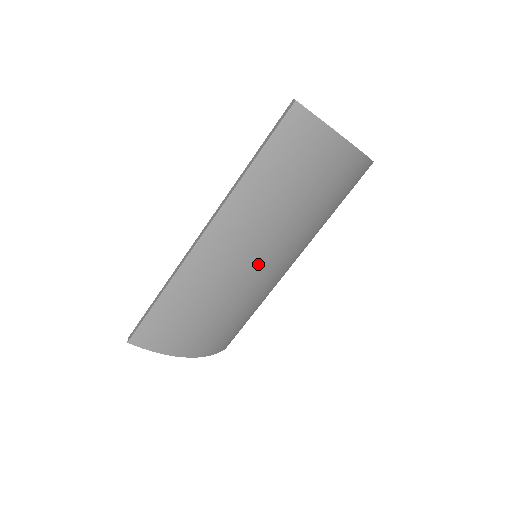
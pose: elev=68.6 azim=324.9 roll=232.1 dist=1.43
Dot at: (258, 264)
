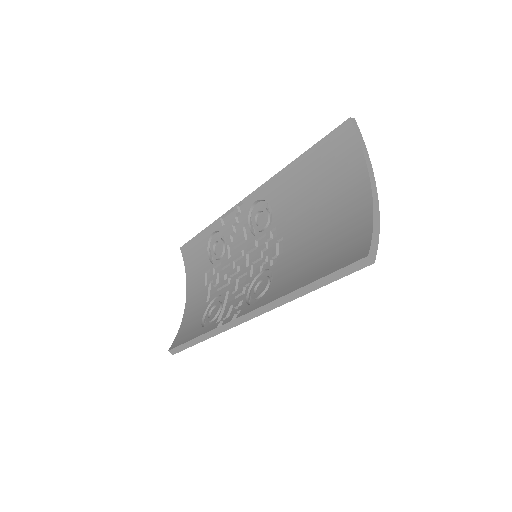
Dot at: occluded
